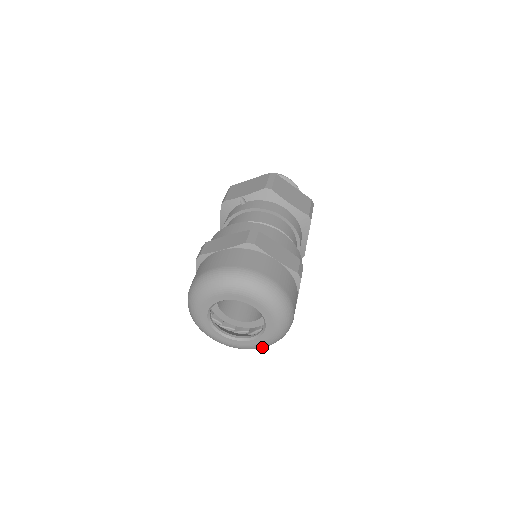
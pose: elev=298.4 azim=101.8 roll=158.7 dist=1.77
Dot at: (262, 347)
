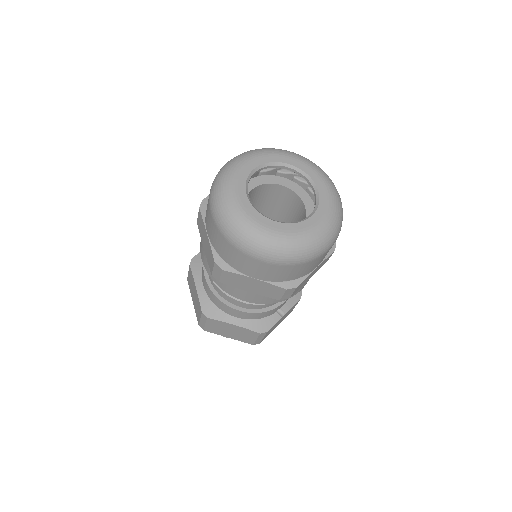
Dot at: (330, 229)
